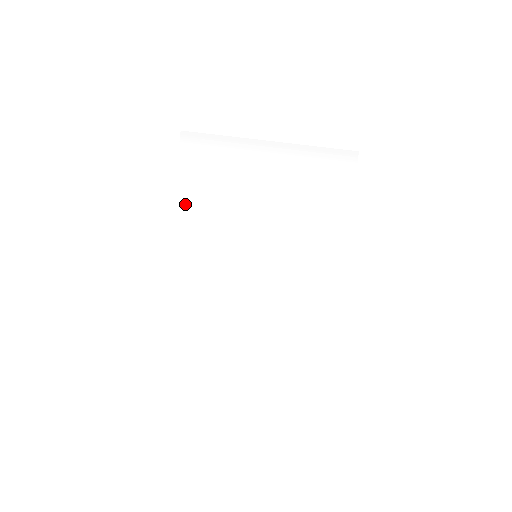
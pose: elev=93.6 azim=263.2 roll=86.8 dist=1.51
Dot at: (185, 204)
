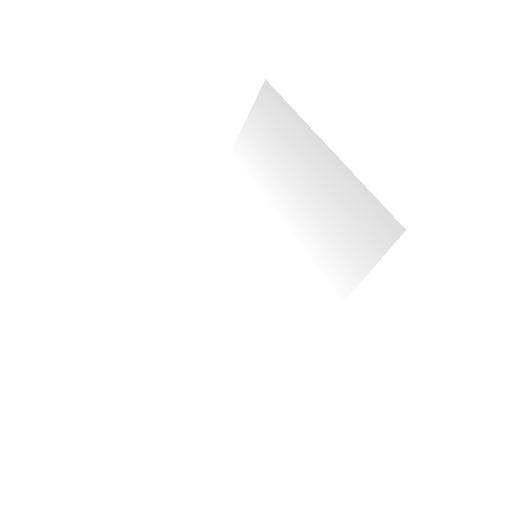
Dot at: (237, 161)
